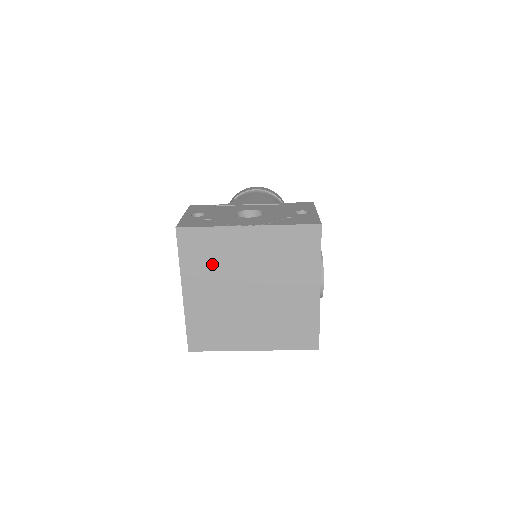
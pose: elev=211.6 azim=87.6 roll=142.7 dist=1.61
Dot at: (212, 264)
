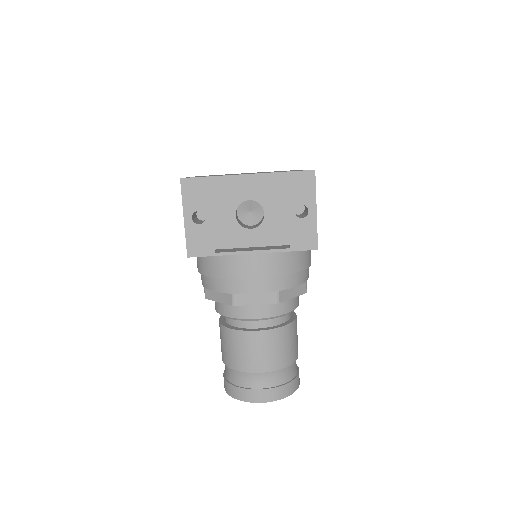
Dot at: occluded
